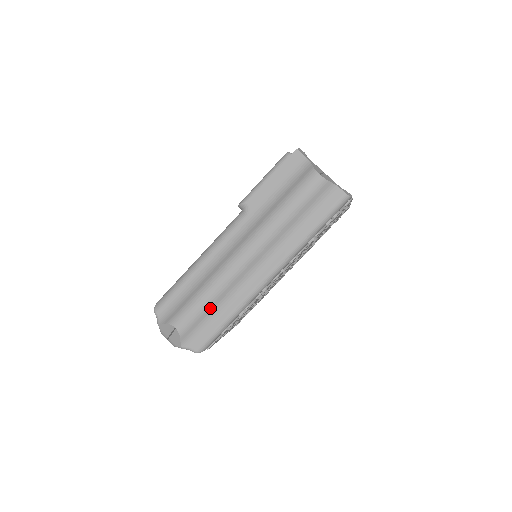
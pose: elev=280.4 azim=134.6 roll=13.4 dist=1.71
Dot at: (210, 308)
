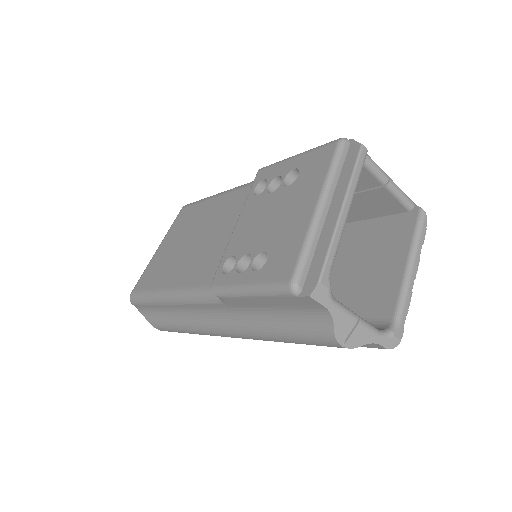
Dot at: occluded
